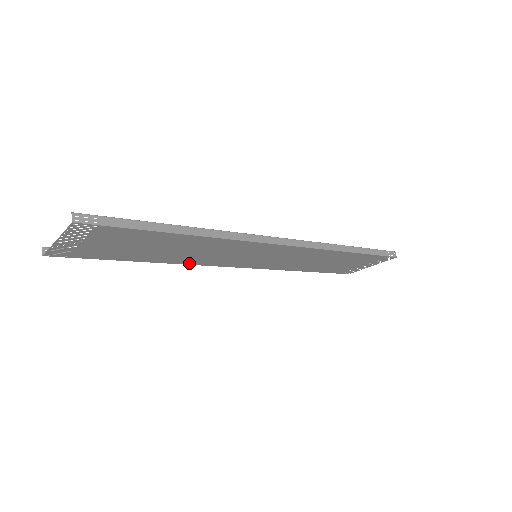
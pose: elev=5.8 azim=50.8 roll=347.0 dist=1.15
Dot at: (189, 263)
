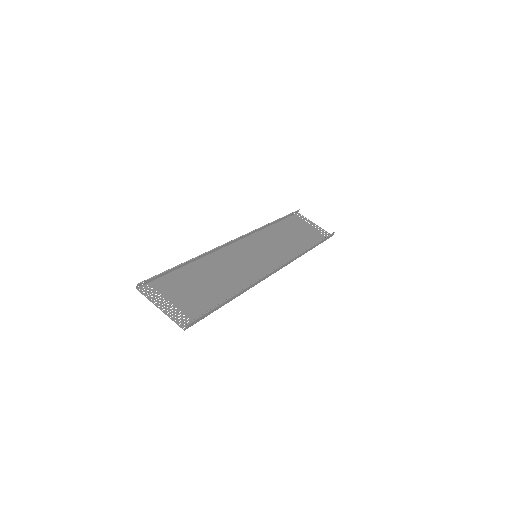
Dot at: (213, 255)
